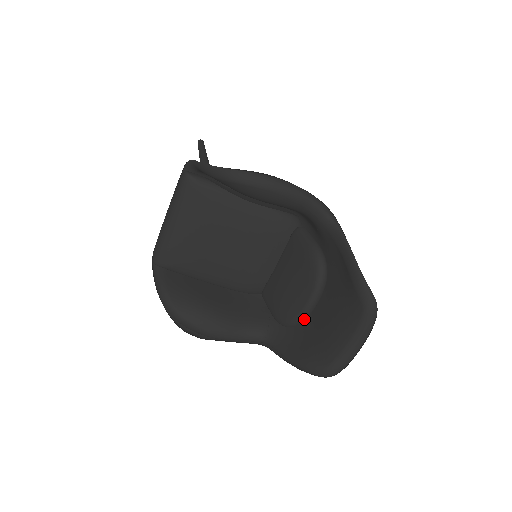
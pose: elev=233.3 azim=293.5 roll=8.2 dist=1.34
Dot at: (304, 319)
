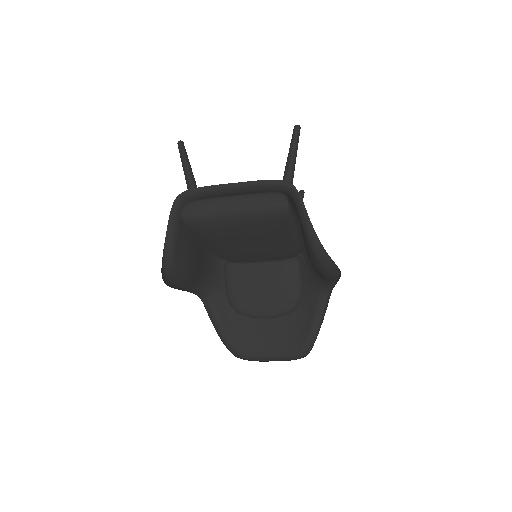
Dot at: occluded
